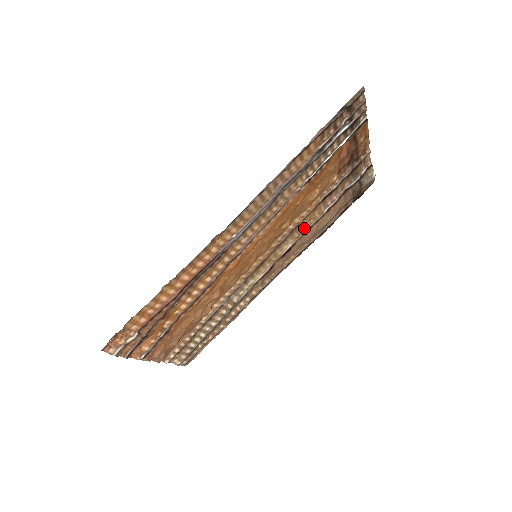
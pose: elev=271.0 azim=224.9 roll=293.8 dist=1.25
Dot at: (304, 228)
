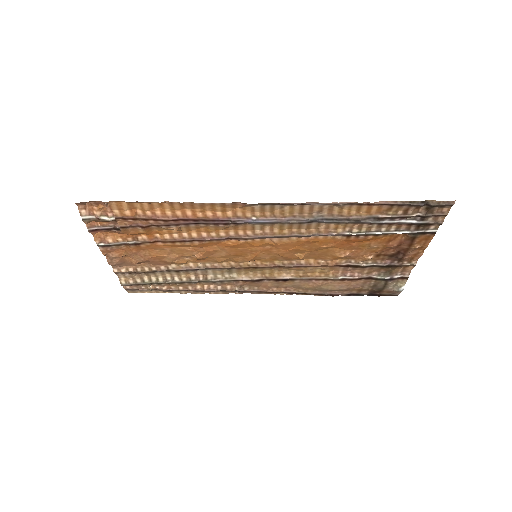
Dot at: (312, 274)
